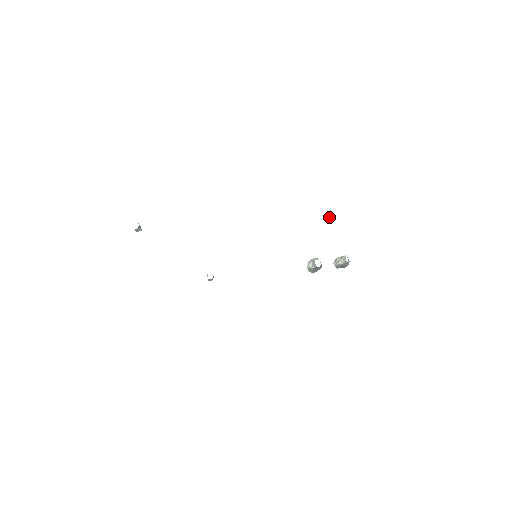
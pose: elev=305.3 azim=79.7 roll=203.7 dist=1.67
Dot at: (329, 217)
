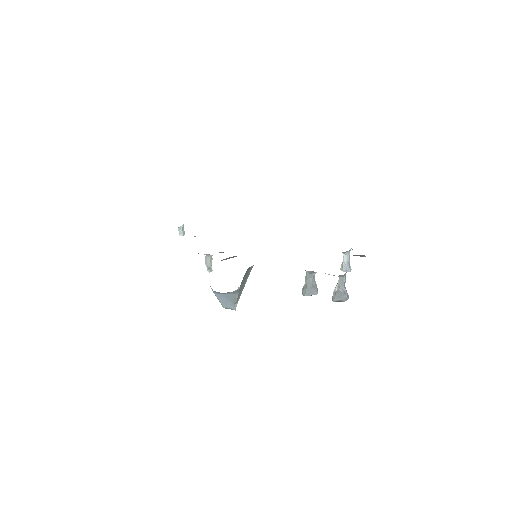
Dot at: occluded
